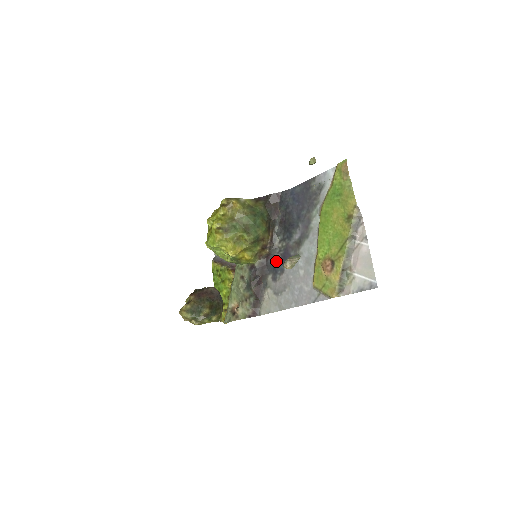
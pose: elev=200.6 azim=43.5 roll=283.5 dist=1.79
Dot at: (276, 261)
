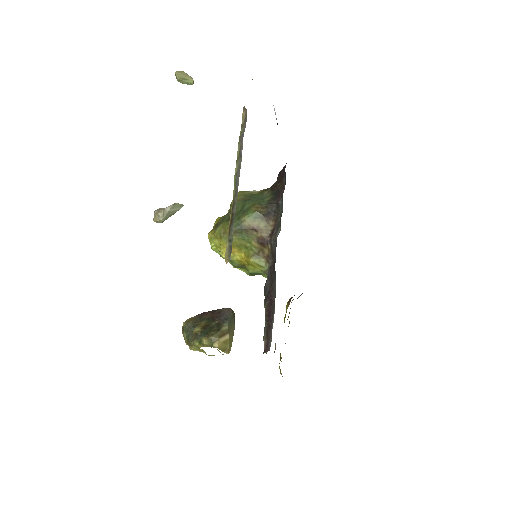
Dot at: (275, 258)
